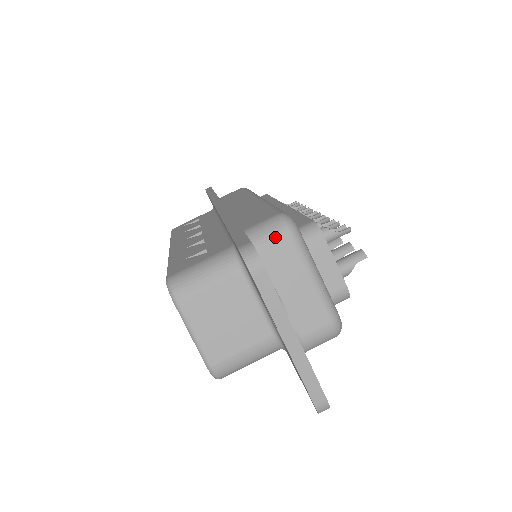
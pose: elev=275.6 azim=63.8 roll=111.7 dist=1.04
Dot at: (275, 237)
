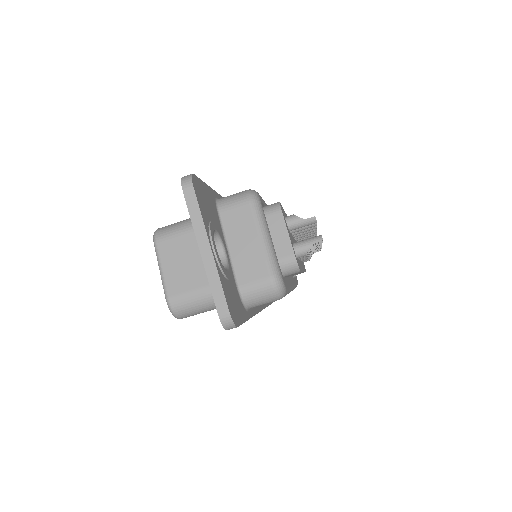
Dot at: (237, 201)
